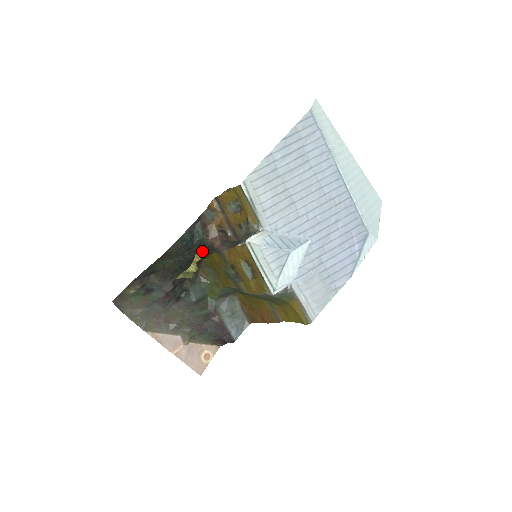
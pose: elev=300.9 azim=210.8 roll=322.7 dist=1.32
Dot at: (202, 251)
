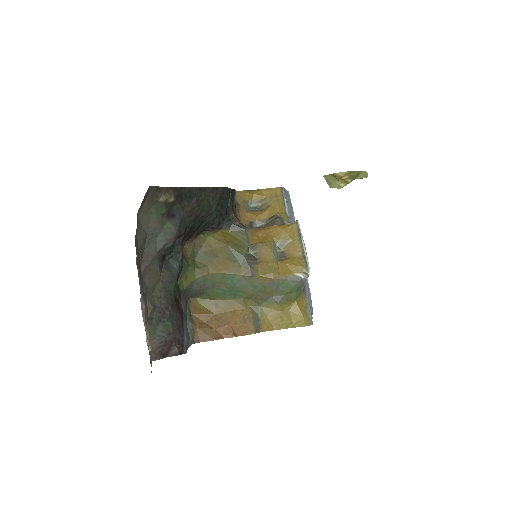
Dot at: occluded
